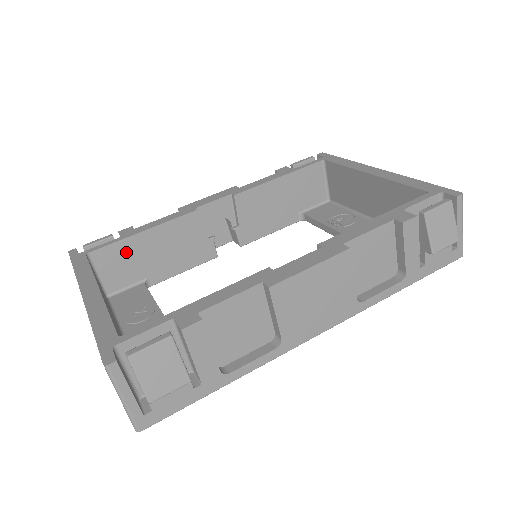
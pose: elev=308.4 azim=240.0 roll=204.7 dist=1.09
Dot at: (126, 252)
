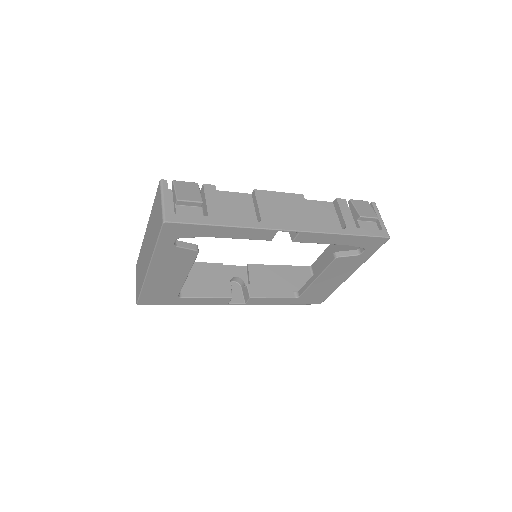
Dot at: occluded
